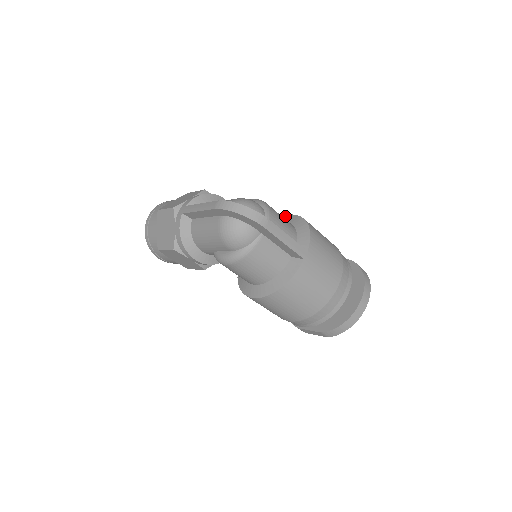
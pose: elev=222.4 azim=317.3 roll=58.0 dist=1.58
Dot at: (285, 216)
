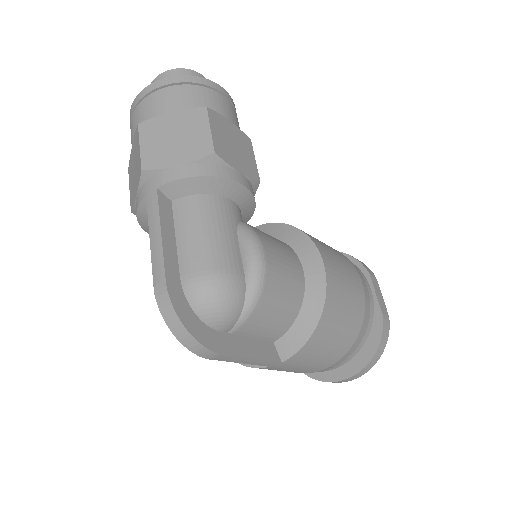
Dot at: (317, 259)
